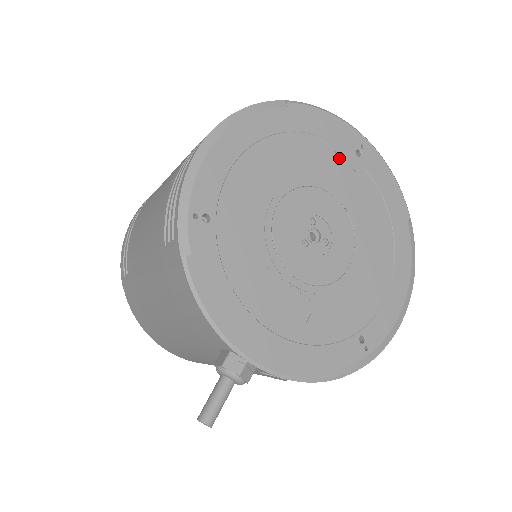
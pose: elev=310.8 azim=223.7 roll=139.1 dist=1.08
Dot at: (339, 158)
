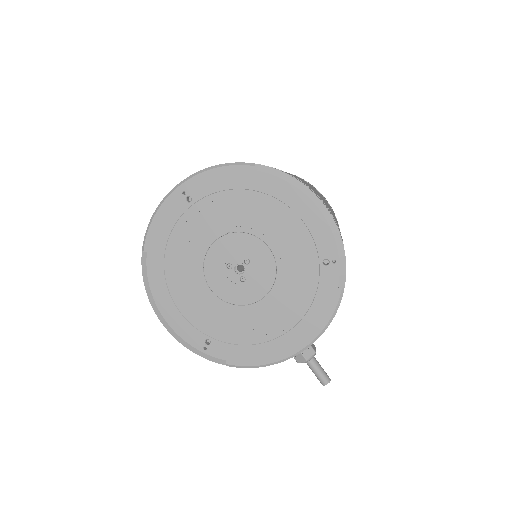
Dot at: (189, 221)
